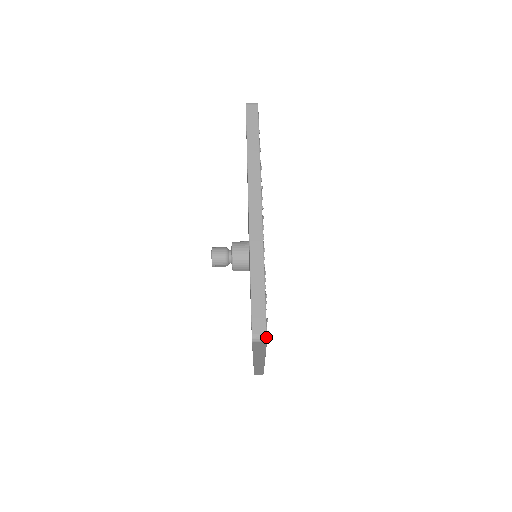
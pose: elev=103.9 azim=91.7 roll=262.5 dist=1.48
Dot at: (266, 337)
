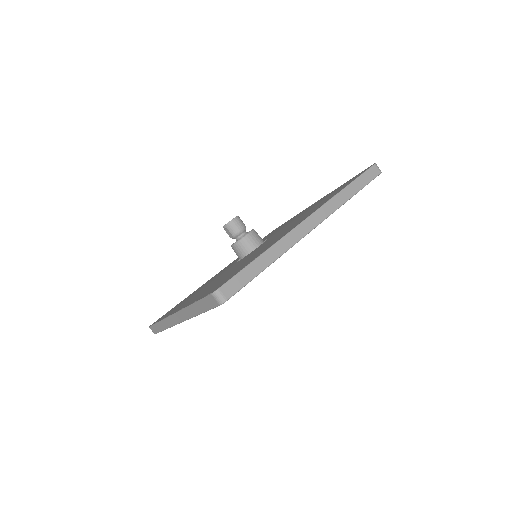
Dot at: (224, 302)
